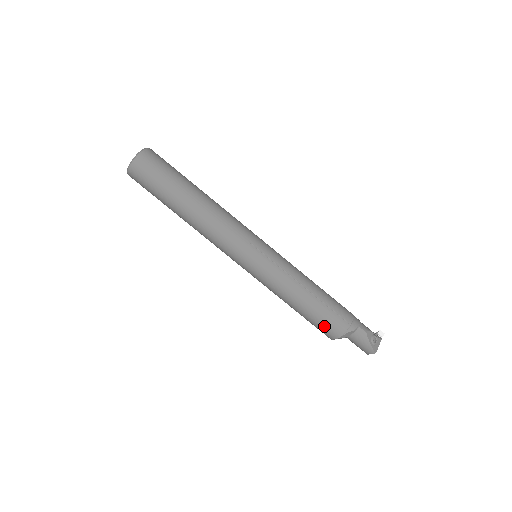
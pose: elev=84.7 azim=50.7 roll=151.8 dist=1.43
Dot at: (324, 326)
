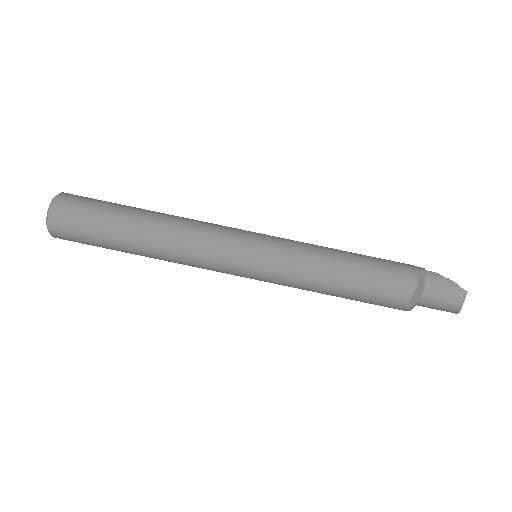
Dot at: (390, 280)
